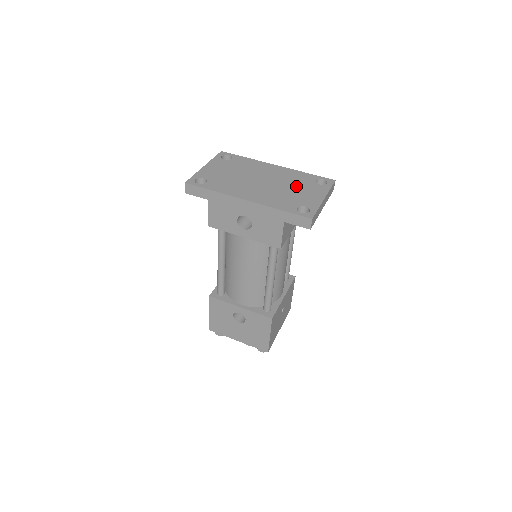
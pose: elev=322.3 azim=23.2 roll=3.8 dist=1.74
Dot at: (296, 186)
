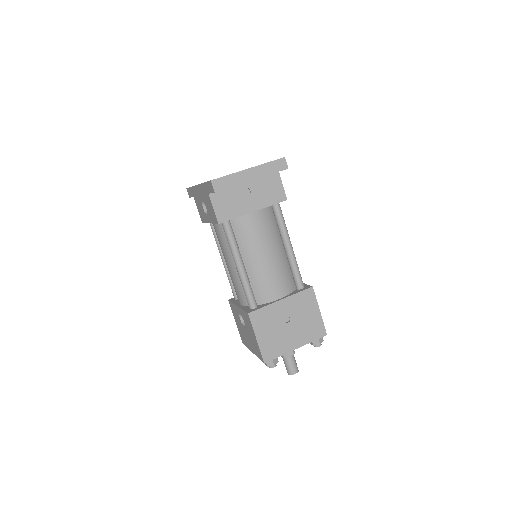
Dot at: occluded
